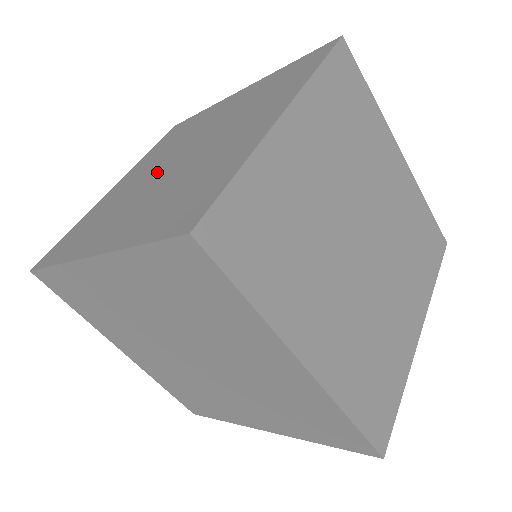
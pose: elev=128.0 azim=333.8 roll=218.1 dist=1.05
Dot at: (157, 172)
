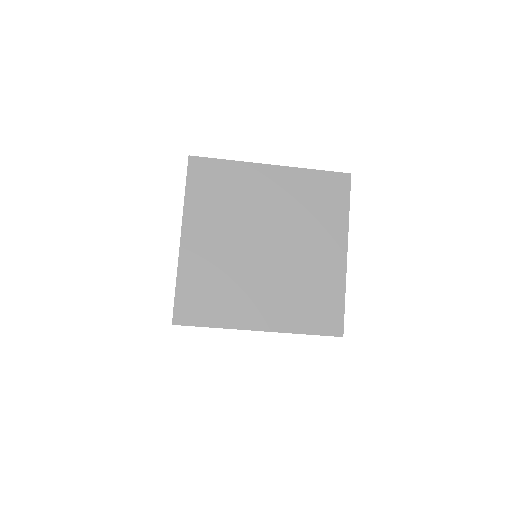
Dot at: (249, 252)
